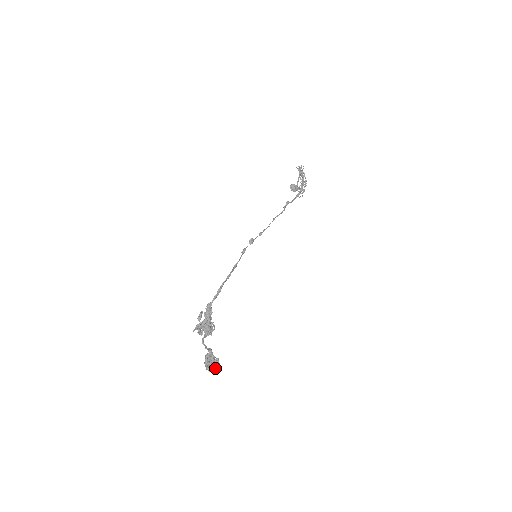
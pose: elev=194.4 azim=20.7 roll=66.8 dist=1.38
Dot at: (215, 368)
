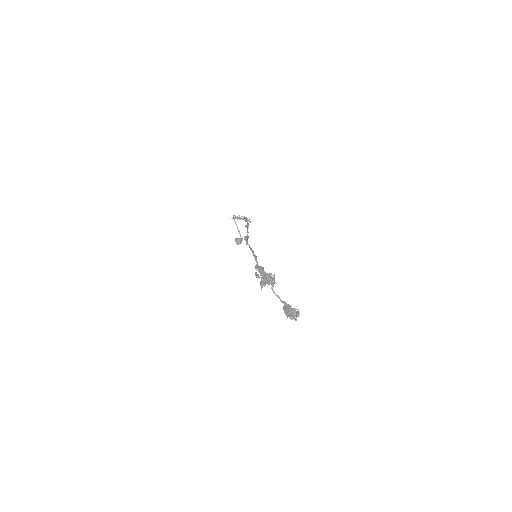
Dot at: (298, 313)
